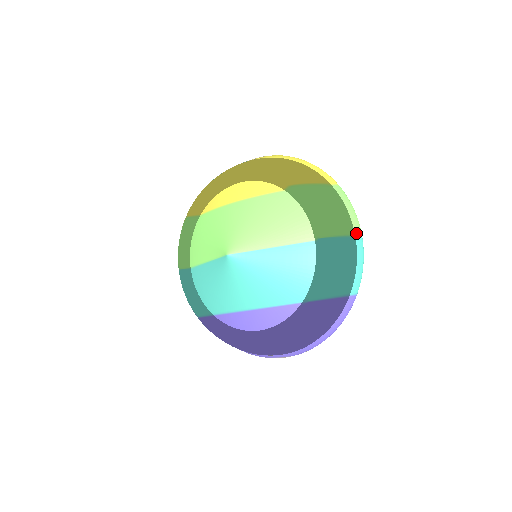
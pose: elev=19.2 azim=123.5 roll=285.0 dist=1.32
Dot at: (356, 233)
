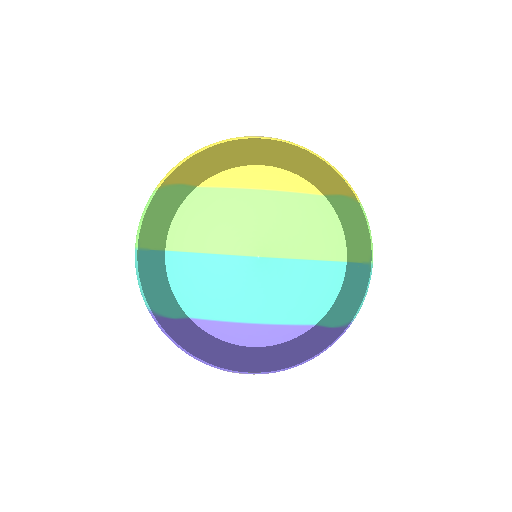
Dot at: occluded
